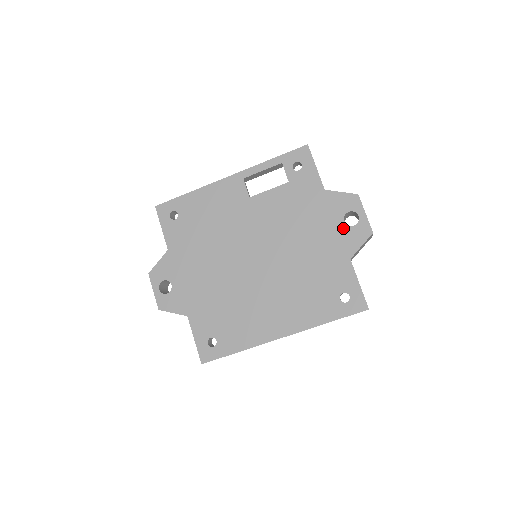
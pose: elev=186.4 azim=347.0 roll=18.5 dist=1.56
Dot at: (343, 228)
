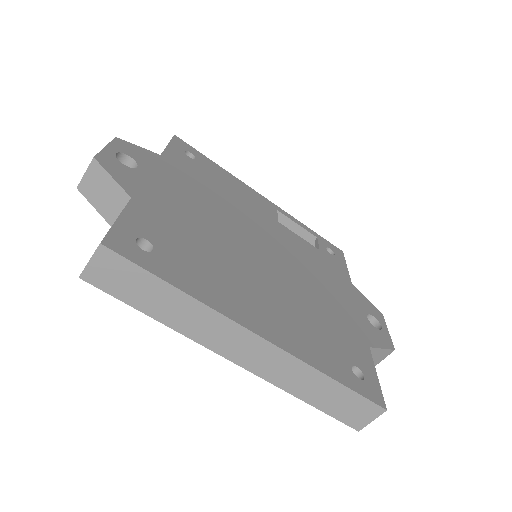
Dot at: (365, 320)
